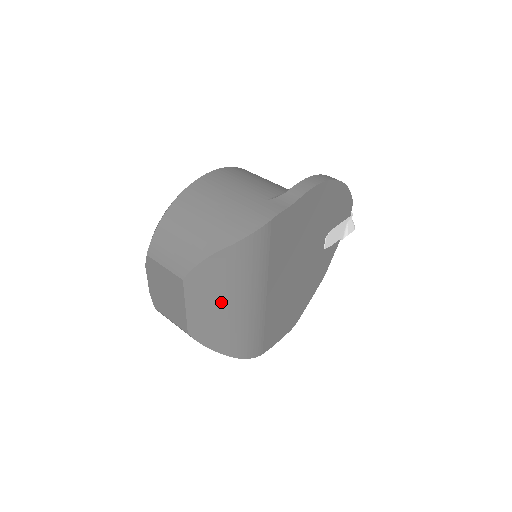
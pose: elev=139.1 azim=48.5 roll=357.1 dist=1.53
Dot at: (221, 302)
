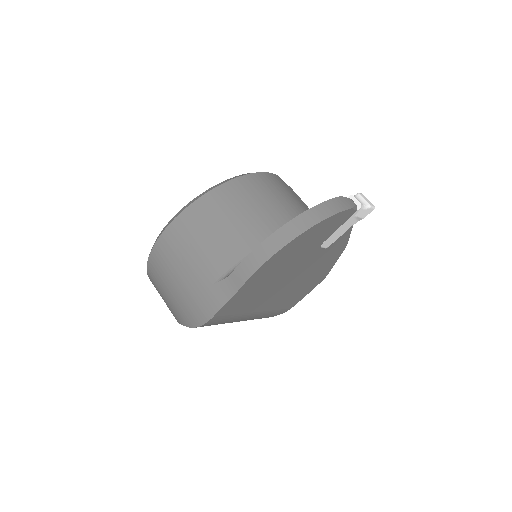
Dot at: occluded
